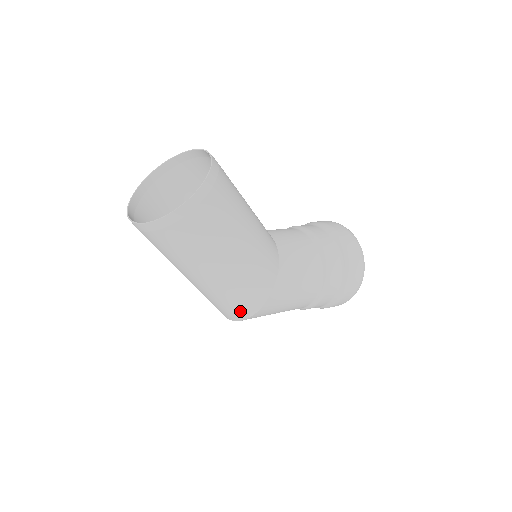
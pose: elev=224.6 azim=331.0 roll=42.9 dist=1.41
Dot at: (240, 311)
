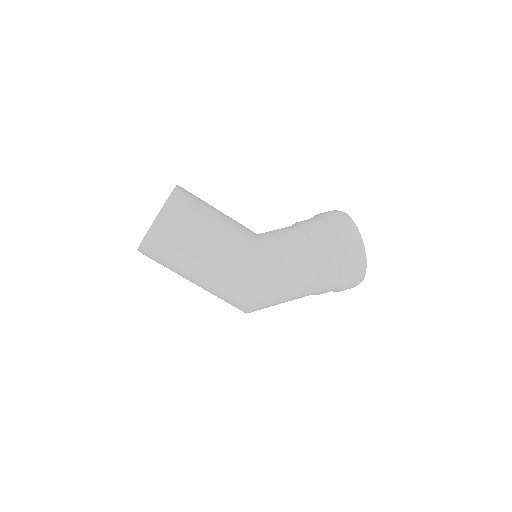
Dot at: (242, 301)
